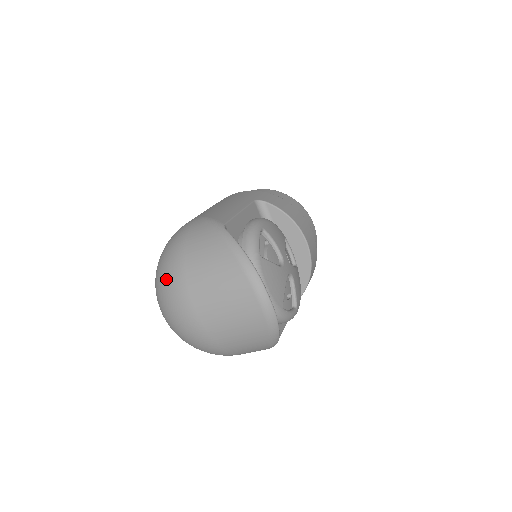
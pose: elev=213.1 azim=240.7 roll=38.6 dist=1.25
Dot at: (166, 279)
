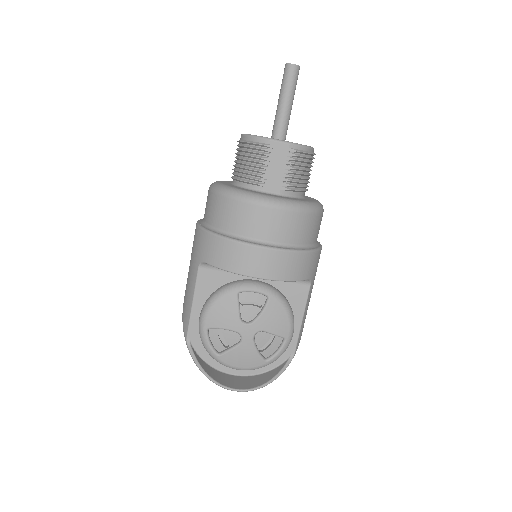
Dot at: occluded
